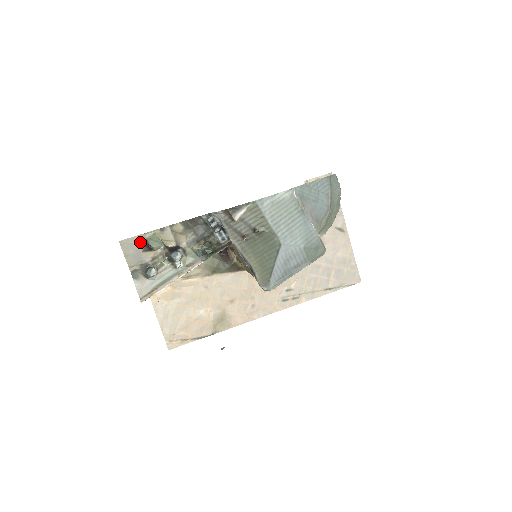
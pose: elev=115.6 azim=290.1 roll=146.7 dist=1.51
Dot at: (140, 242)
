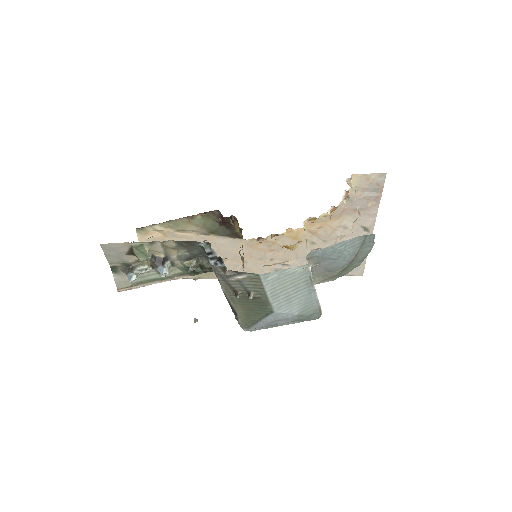
Dot at: (124, 248)
